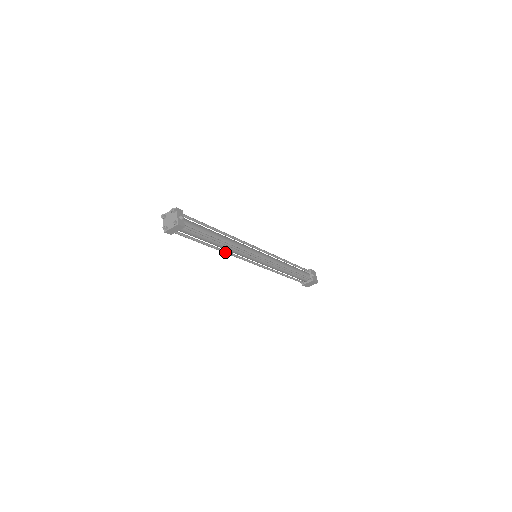
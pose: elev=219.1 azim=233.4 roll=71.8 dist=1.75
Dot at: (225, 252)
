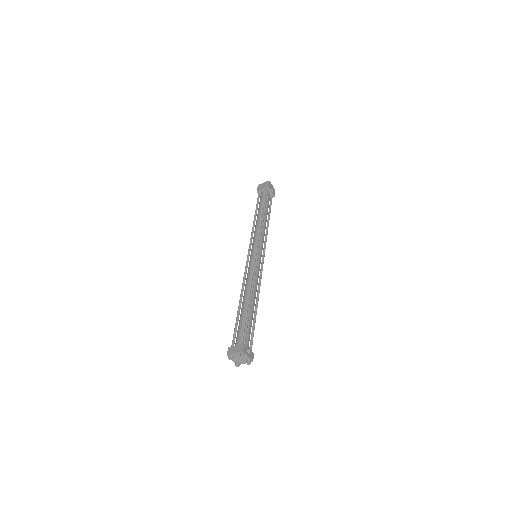
Dot at: occluded
